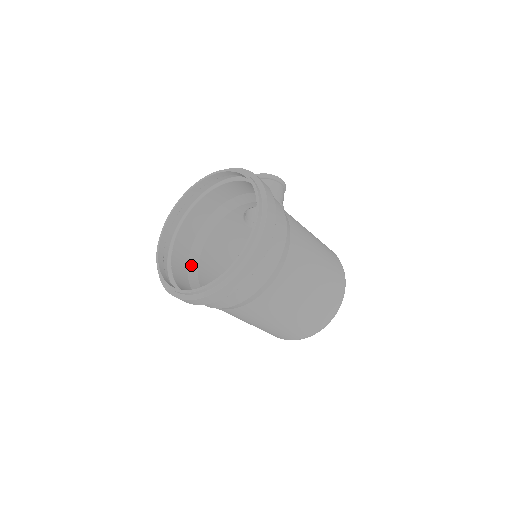
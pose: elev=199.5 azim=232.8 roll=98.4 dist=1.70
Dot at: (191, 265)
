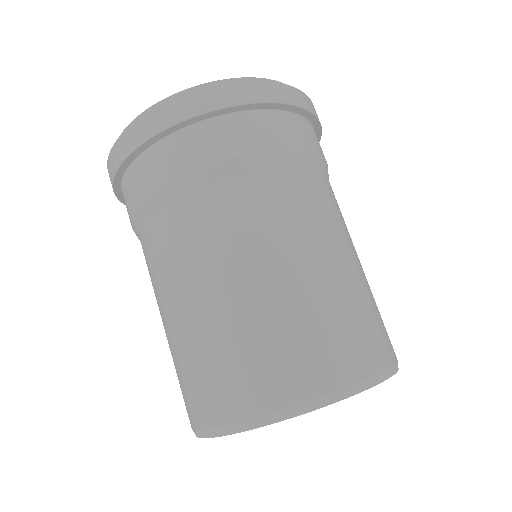
Dot at: occluded
